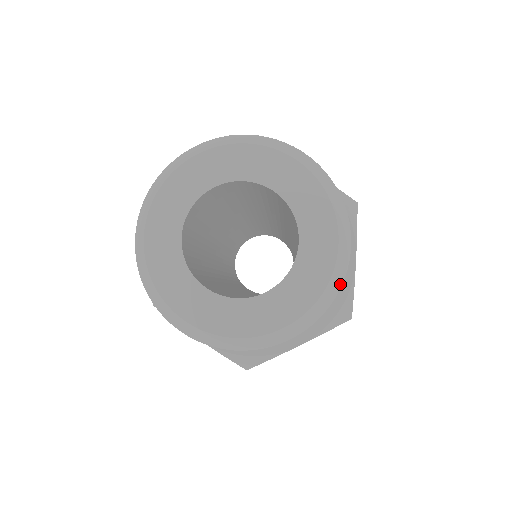
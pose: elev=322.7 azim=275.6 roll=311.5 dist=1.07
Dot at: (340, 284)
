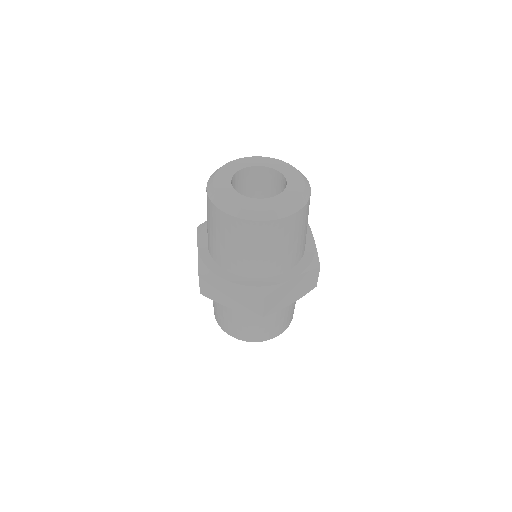
Dot at: (309, 195)
